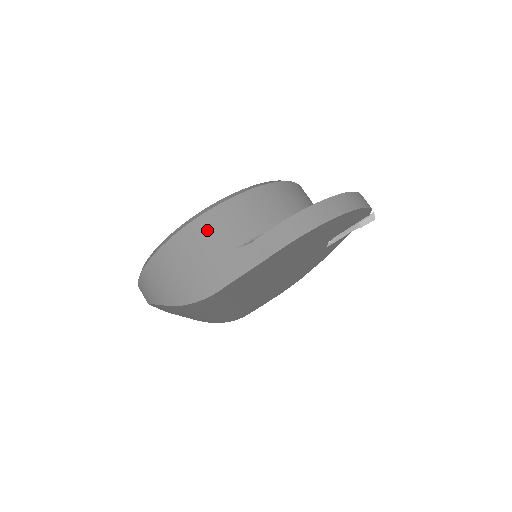
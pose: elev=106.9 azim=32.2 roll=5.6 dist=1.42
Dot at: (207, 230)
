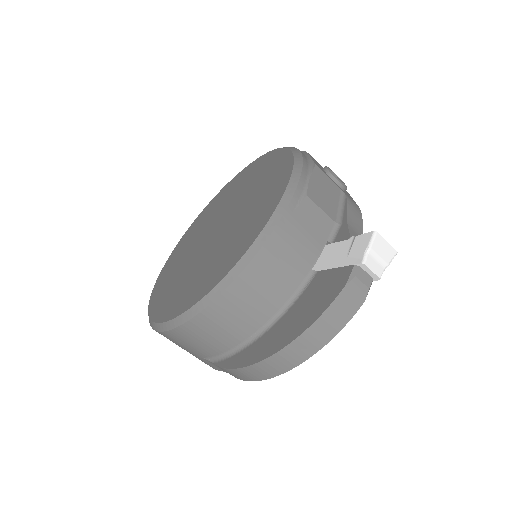
Dot at: (172, 341)
